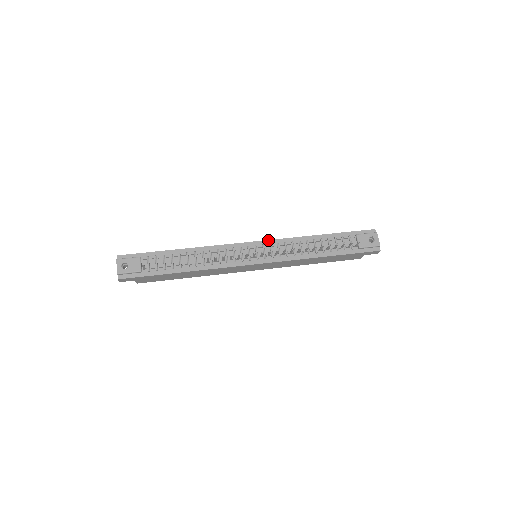
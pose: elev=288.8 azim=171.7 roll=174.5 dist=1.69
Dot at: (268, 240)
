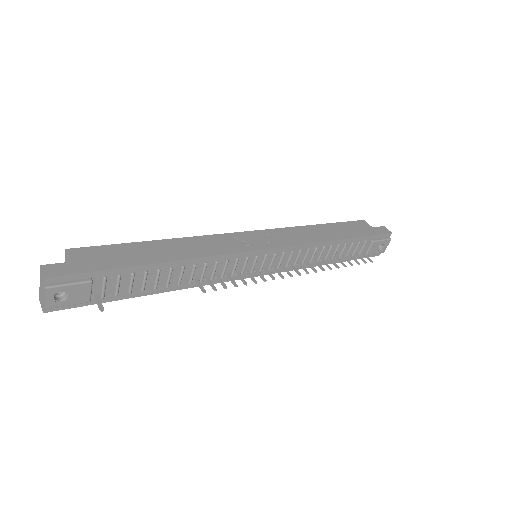
Dot at: (284, 247)
